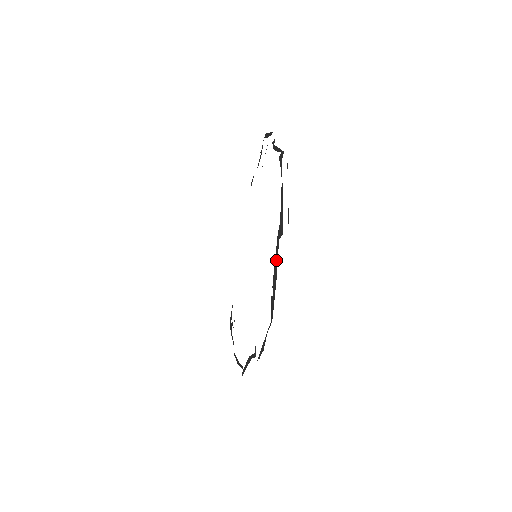
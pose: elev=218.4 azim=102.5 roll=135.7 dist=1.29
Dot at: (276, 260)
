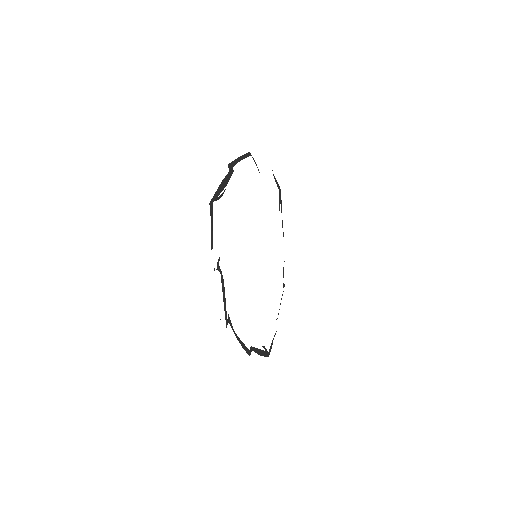
Dot at: occluded
